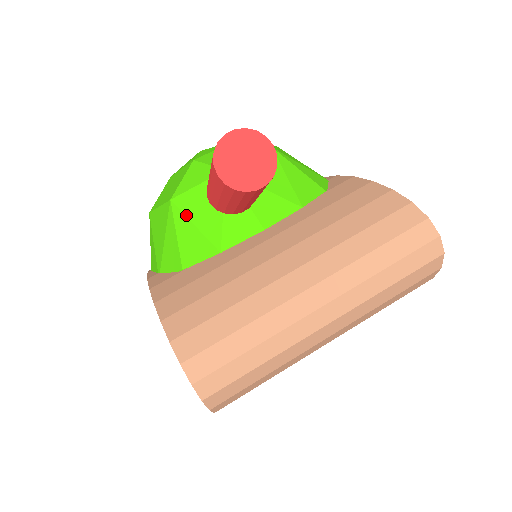
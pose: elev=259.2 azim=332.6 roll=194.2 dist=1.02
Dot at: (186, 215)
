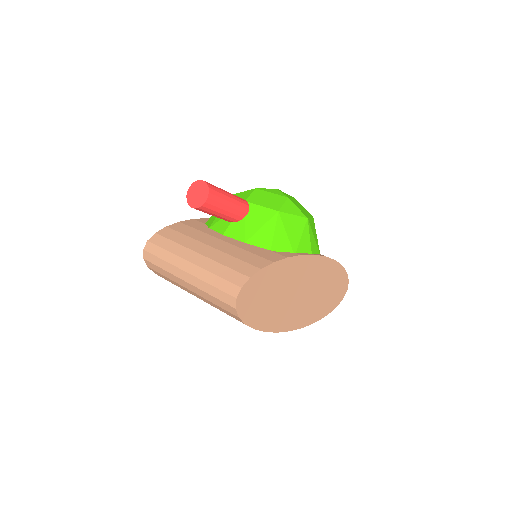
Dot at: occluded
